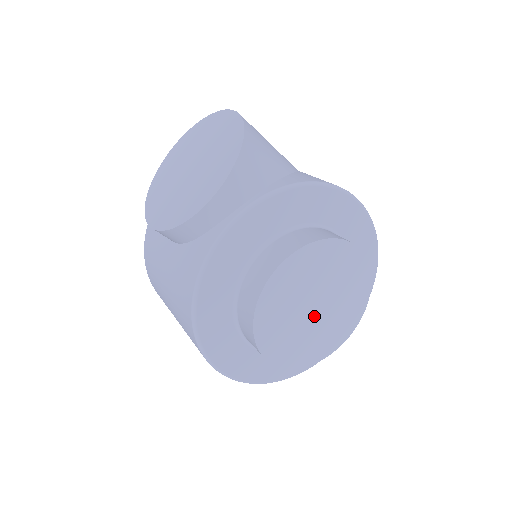
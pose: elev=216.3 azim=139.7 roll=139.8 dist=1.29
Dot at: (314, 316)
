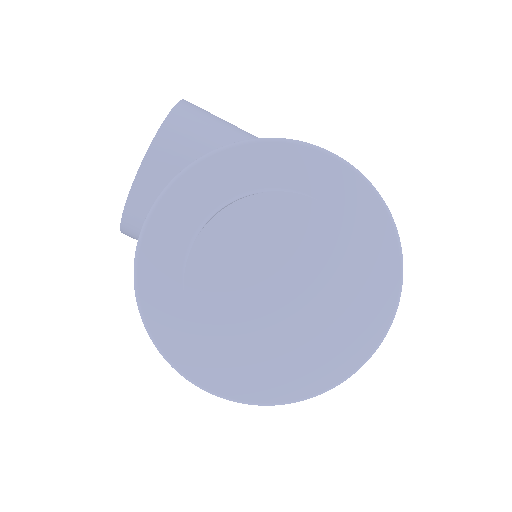
Dot at: (279, 299)
